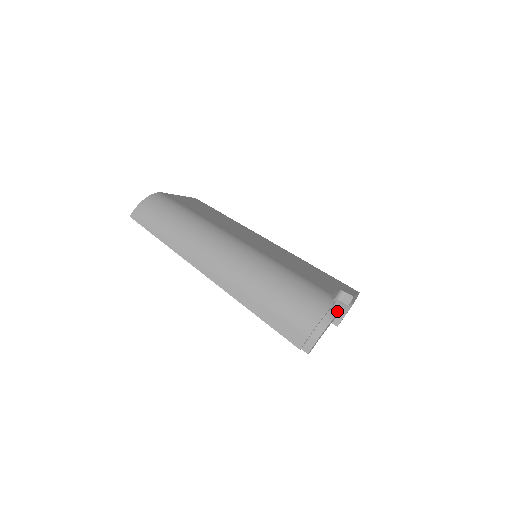
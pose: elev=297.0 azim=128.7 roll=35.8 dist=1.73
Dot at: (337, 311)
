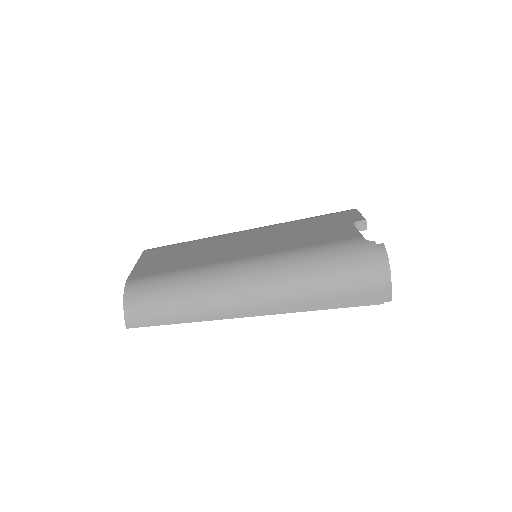
Dot at: (383, 248)
